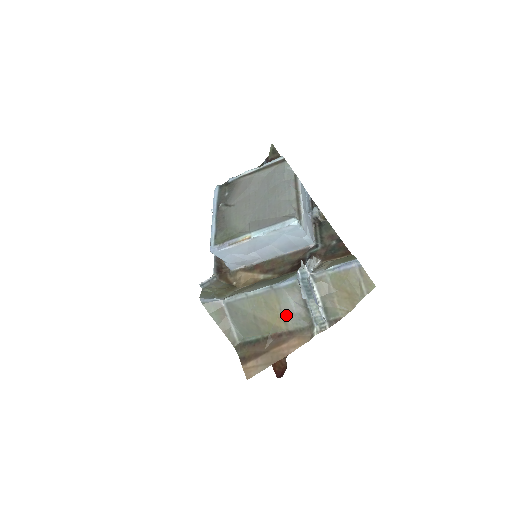
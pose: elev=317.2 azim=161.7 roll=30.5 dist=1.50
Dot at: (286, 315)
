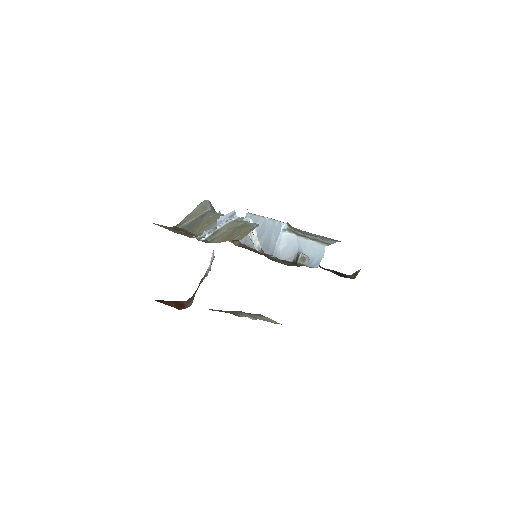
Dot at: (206, 228)
